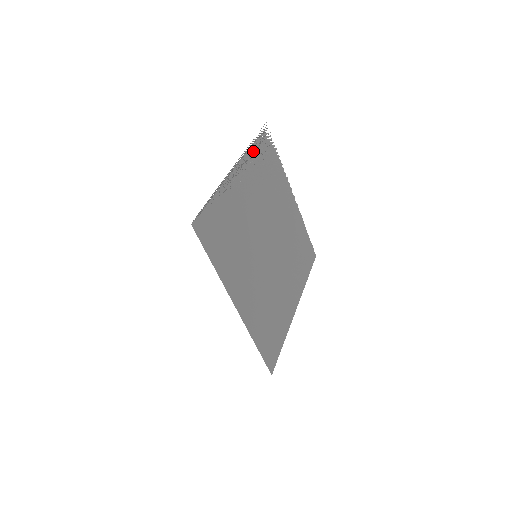
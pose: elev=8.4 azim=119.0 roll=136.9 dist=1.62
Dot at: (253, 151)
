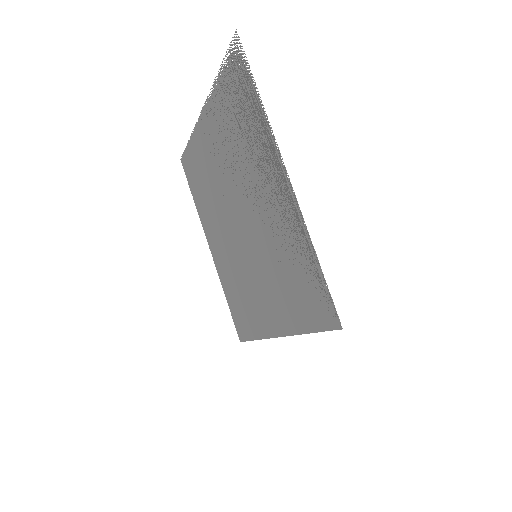
Dot at: (259, 115)
